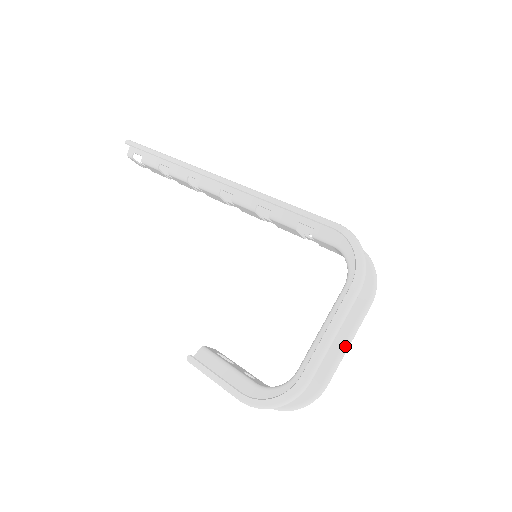
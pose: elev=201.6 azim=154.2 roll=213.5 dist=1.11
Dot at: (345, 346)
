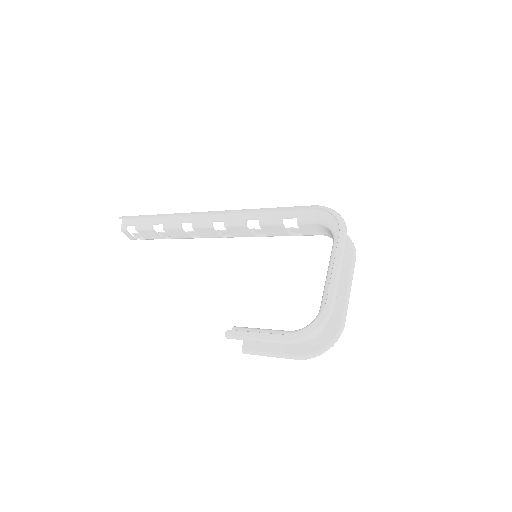
Dot at: (348, 290)
